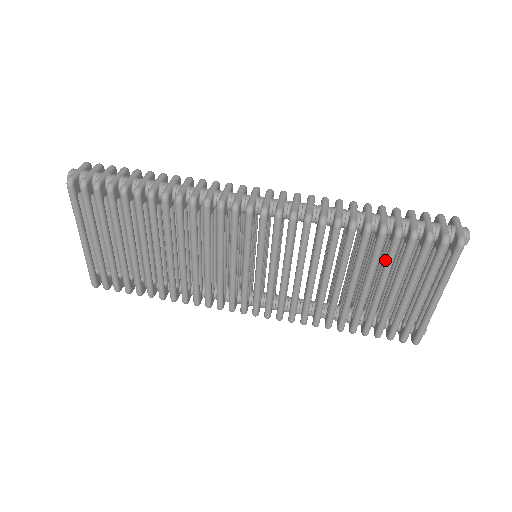
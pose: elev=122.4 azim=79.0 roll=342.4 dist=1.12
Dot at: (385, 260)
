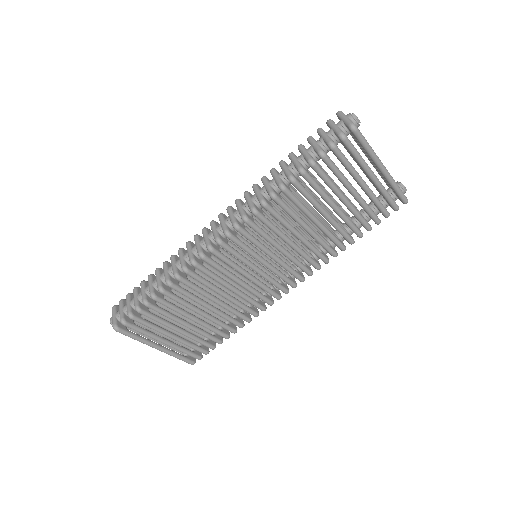
Dot at: (325, 183)
